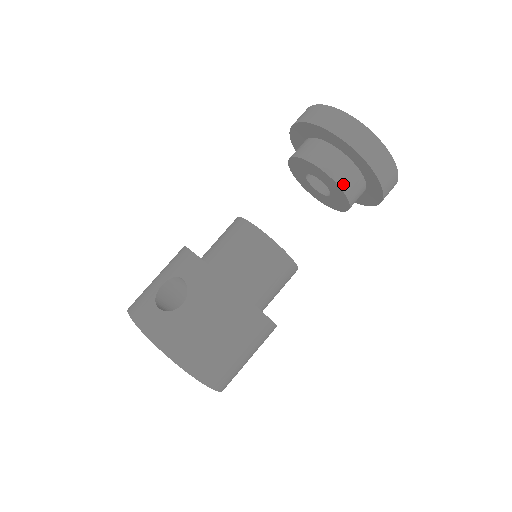
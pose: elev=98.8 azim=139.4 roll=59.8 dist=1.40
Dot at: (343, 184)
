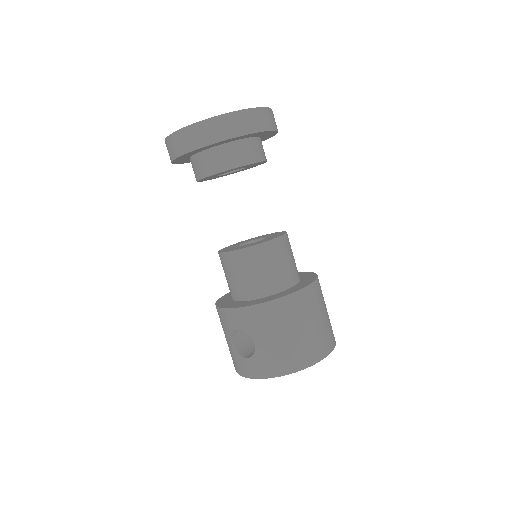
Dot at: (242, 162)
